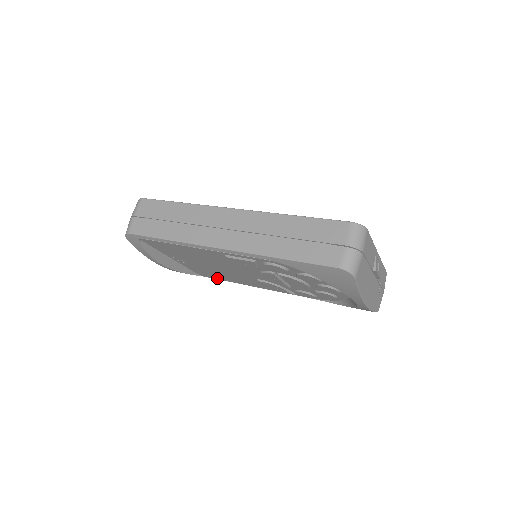
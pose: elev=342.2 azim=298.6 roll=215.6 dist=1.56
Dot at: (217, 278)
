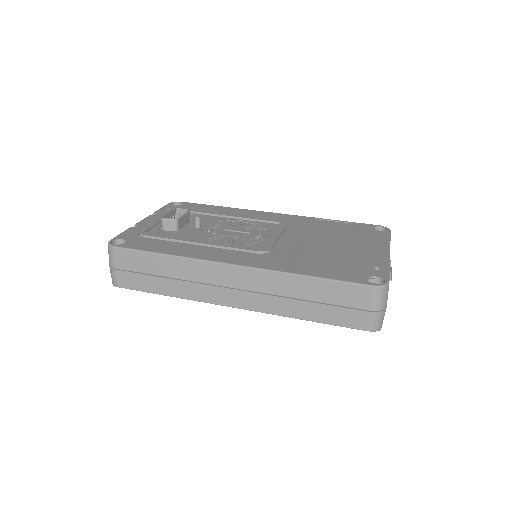
Dot at: occluded
